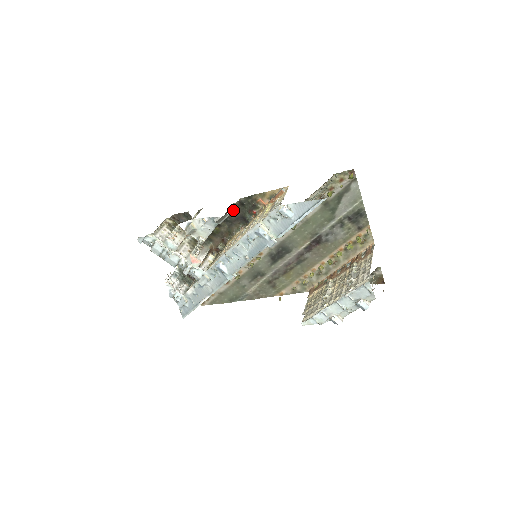
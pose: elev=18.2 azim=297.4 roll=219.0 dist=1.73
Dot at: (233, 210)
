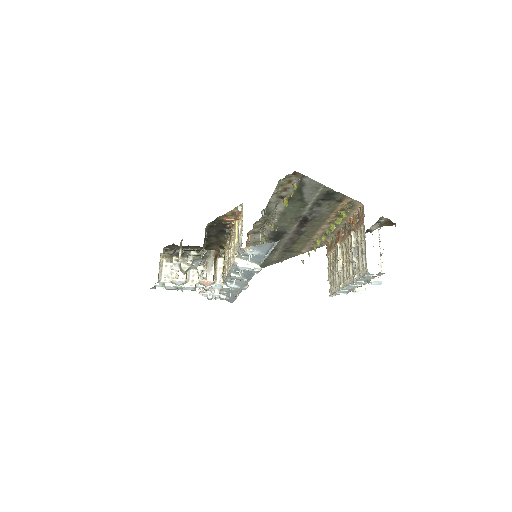
Dot at: (209, 231)
